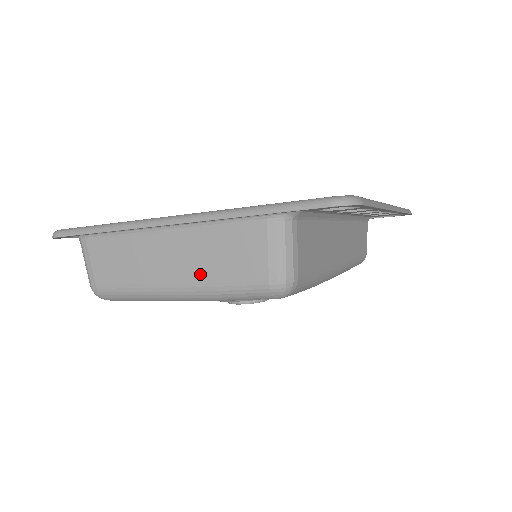
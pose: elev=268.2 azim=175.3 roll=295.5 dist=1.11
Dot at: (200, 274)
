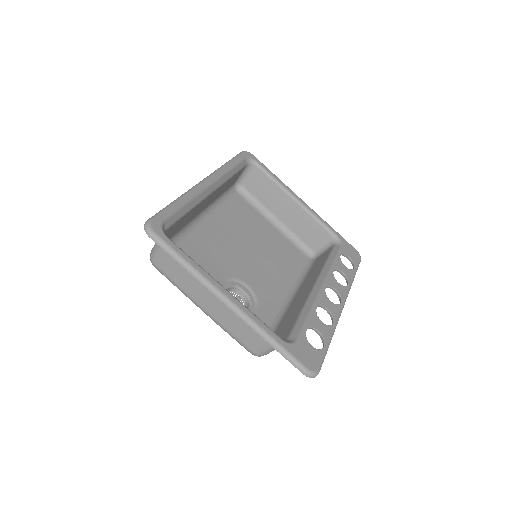
Dot at: (223, 320)
